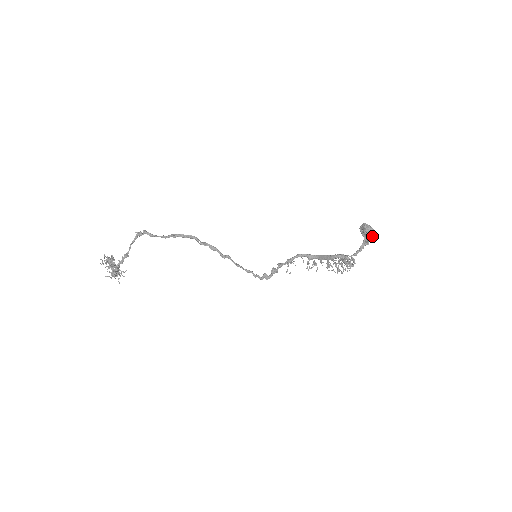
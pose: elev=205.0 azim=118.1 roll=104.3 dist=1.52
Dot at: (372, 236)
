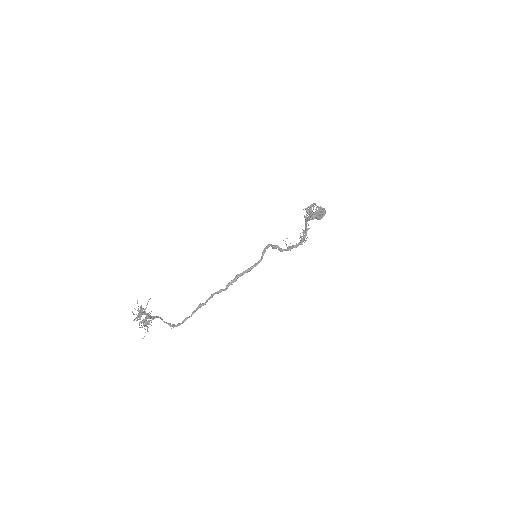
Dot at: occluded
